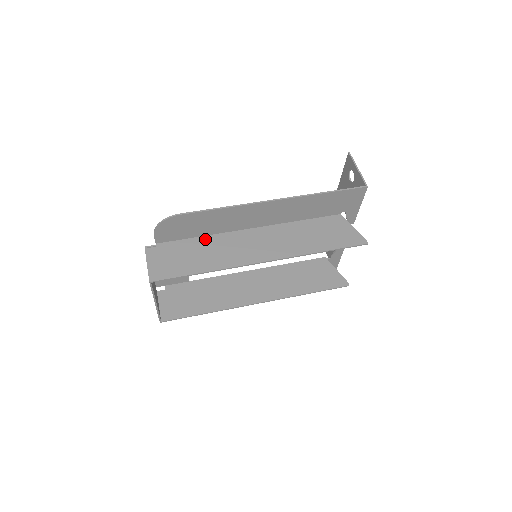
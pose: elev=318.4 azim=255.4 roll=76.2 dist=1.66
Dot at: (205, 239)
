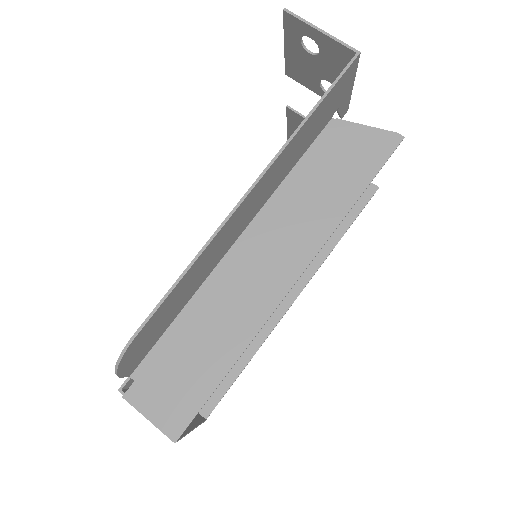
Dot at: (189, 312)
